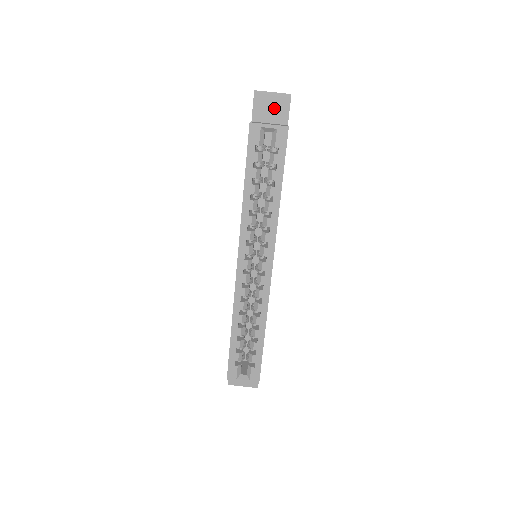
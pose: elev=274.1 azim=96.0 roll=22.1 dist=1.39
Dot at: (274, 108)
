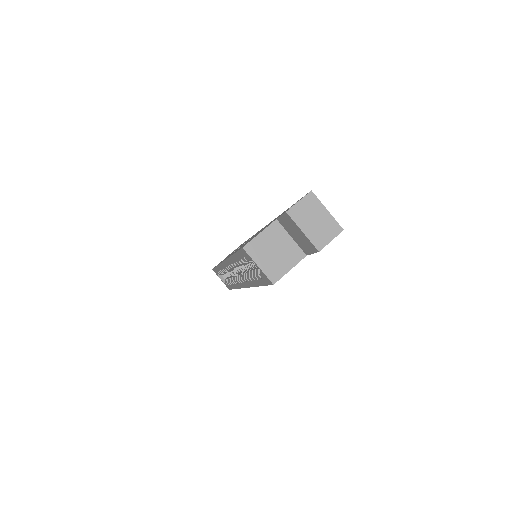
Dot at: (299, 237)
